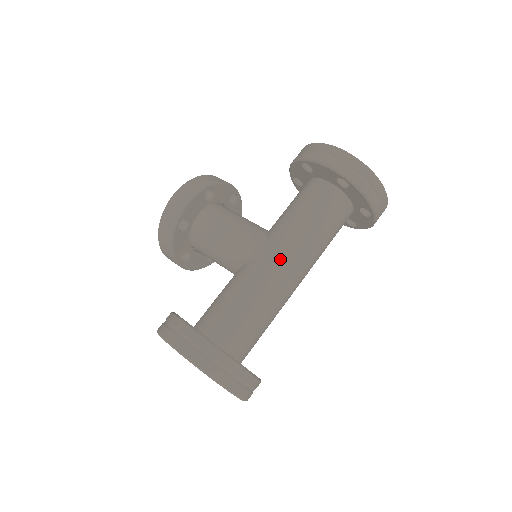
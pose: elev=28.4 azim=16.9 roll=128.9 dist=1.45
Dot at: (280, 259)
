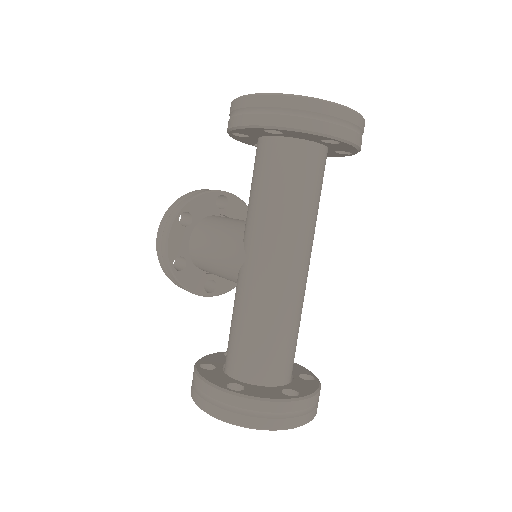
Dot at: (258, 258)
